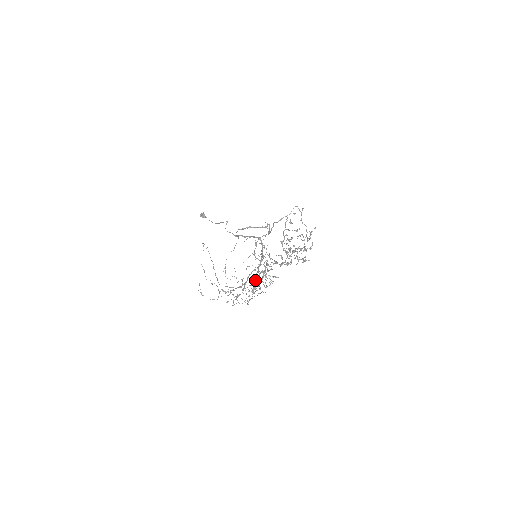
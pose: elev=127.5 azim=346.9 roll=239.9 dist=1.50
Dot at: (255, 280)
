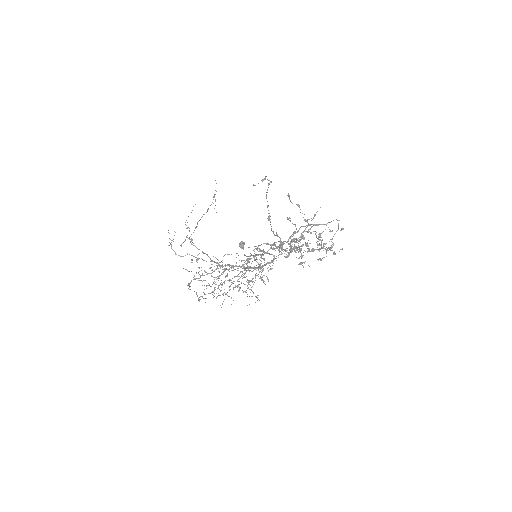
Dot at: occluded
